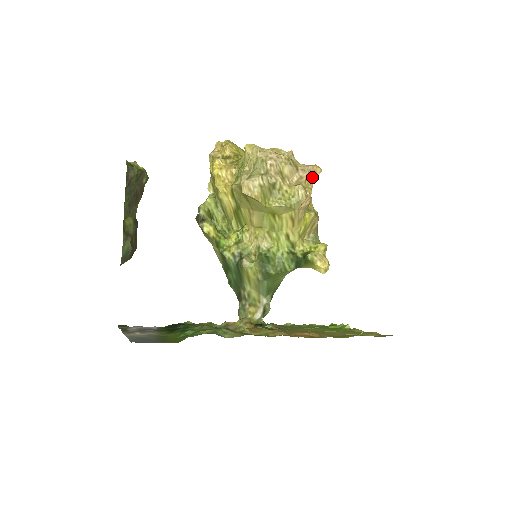
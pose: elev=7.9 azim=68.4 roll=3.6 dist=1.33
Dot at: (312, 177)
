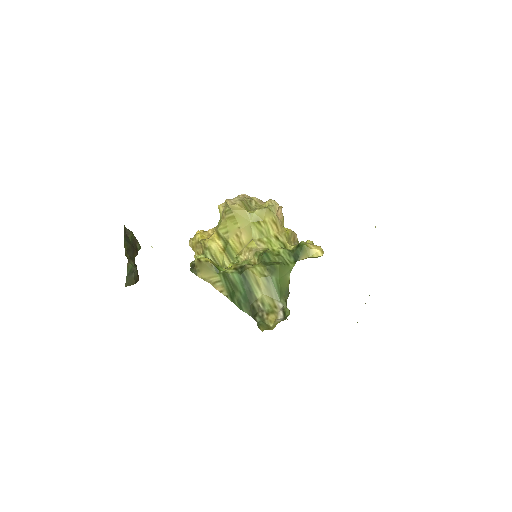
Dot at: occluded
